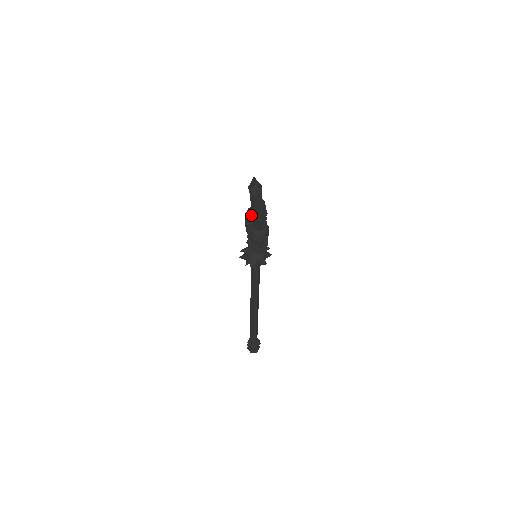
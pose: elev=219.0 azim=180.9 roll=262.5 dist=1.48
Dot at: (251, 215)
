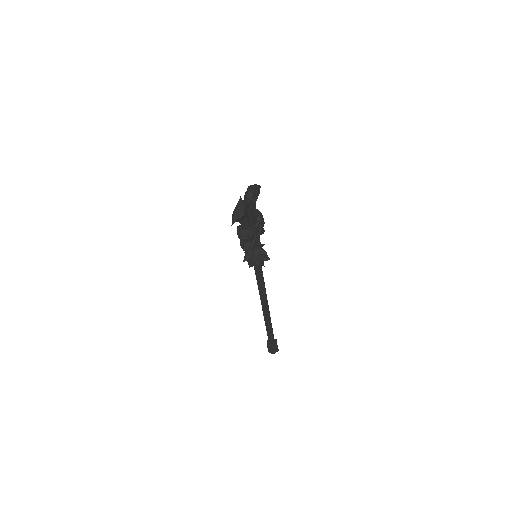
Dot at: occluded
